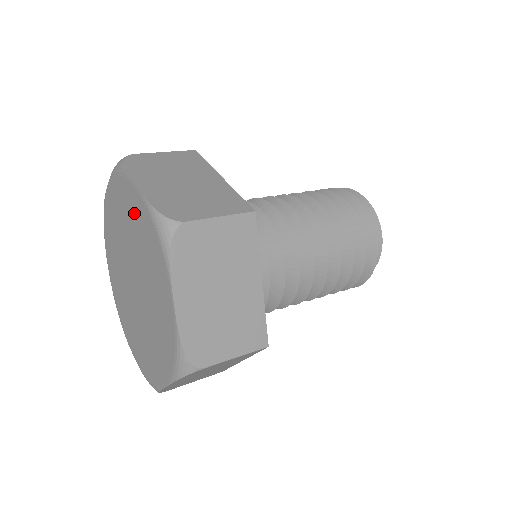
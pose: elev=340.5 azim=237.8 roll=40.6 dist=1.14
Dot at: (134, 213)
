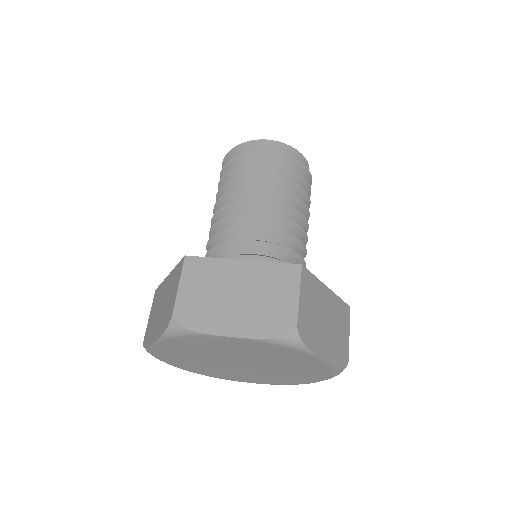
Dot at: (299, 361)
